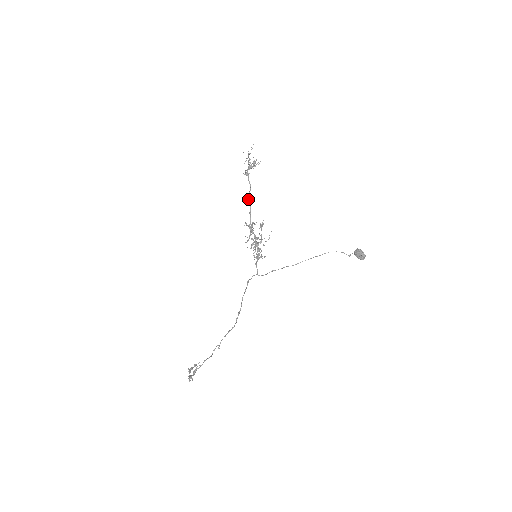
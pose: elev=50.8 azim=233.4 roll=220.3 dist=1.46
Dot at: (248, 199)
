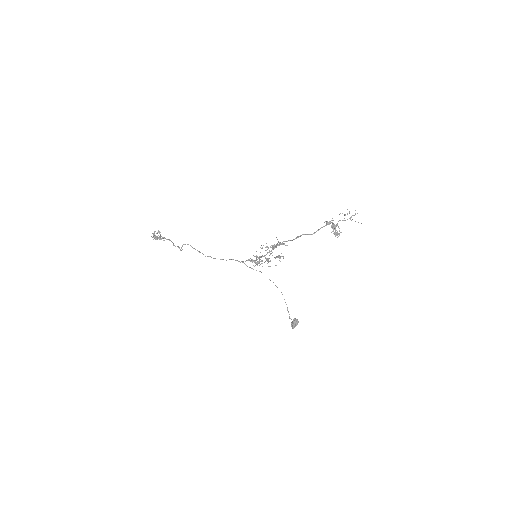
Dot at: occluded
